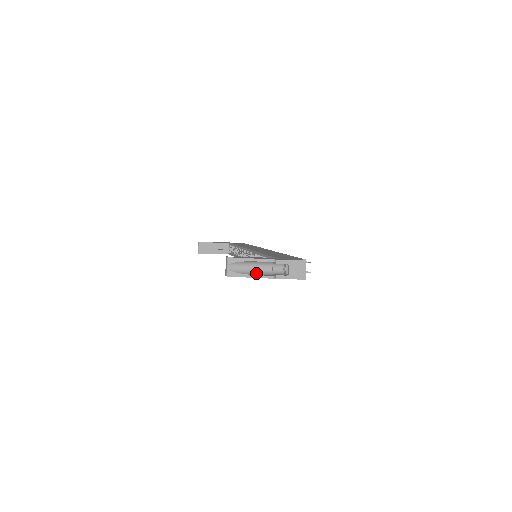
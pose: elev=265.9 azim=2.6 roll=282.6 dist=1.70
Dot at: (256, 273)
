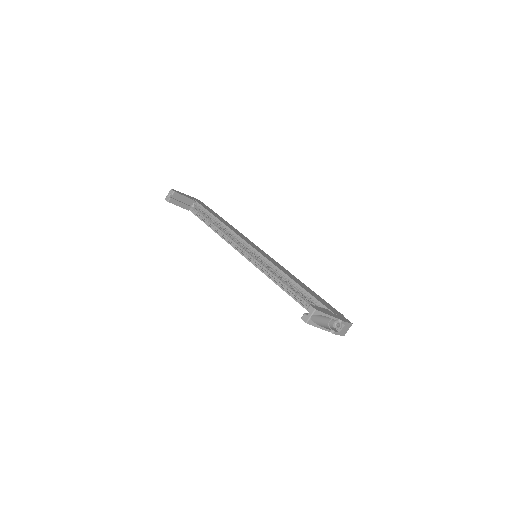
Dot at: (322, 324)
